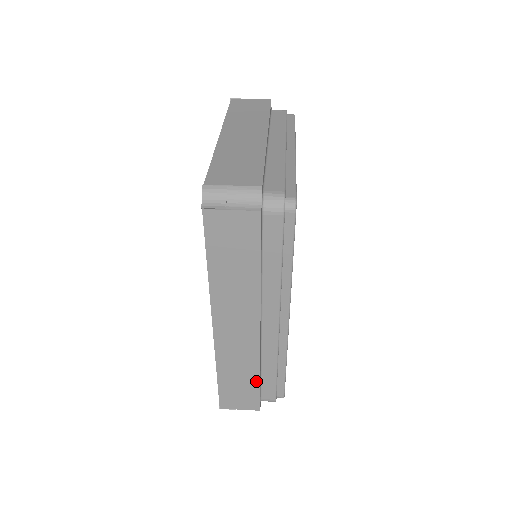
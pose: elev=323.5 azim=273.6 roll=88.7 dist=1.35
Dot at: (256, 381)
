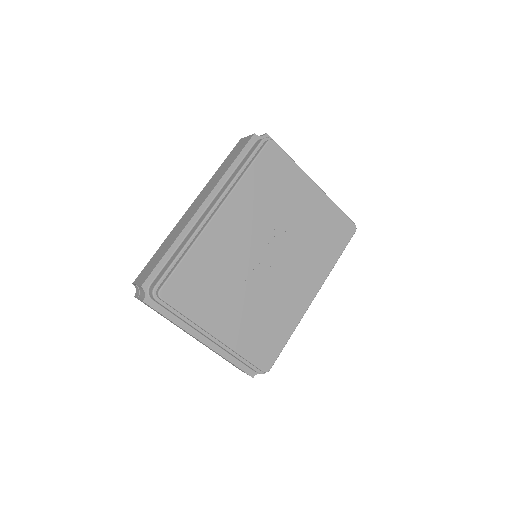
Dot at: (165, 253)
